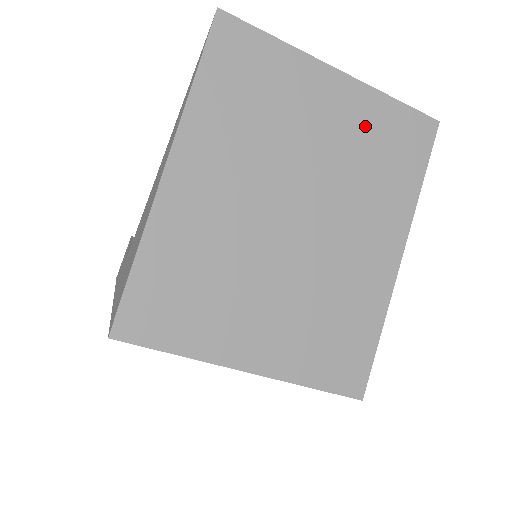
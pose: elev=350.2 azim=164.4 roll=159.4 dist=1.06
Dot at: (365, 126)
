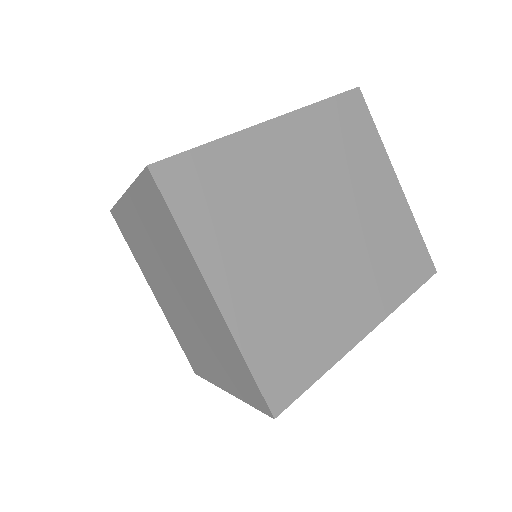
Dot at: (395, 227)
